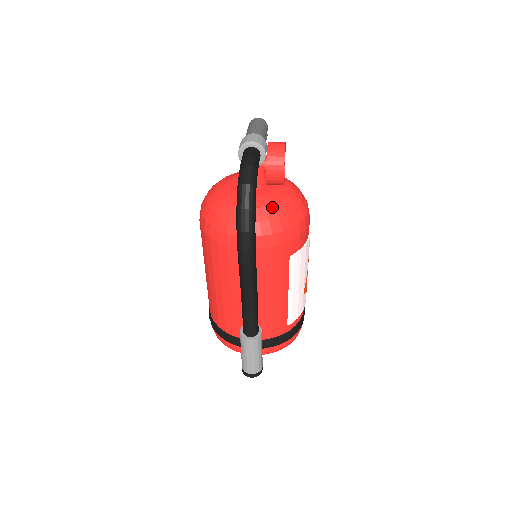
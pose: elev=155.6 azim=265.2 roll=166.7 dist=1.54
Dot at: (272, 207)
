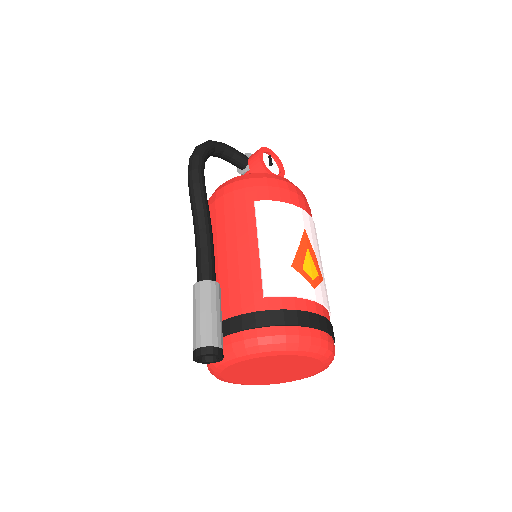
Dot at: occluded
